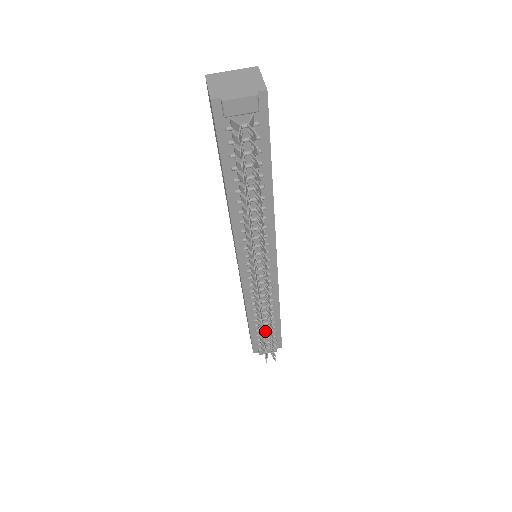
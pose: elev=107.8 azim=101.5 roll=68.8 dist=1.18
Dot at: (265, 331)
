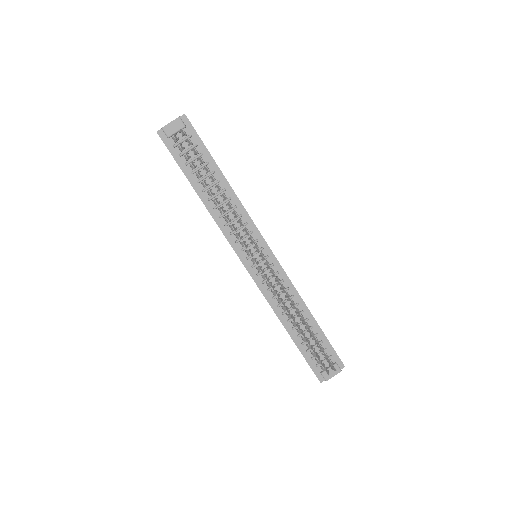
Dot at: (312, 344)
